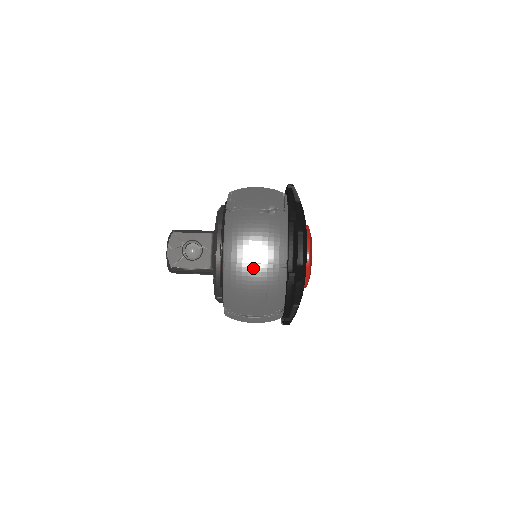
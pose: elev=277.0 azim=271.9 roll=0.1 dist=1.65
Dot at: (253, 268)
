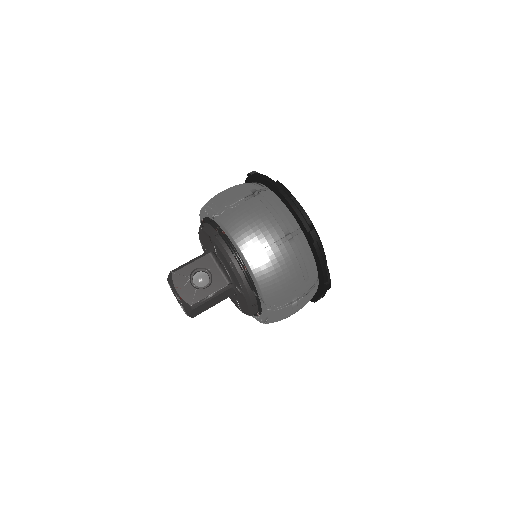
Dot at: (276, 247)
